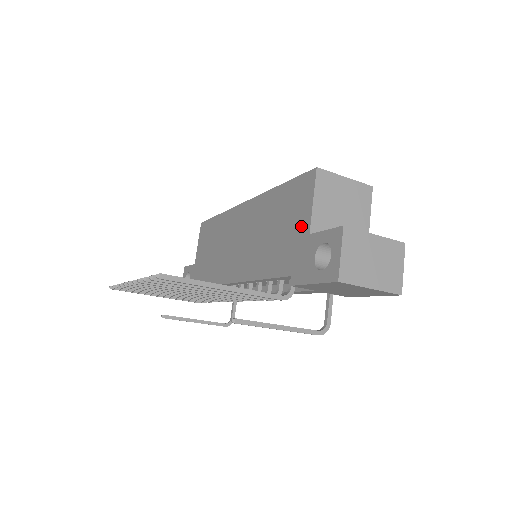
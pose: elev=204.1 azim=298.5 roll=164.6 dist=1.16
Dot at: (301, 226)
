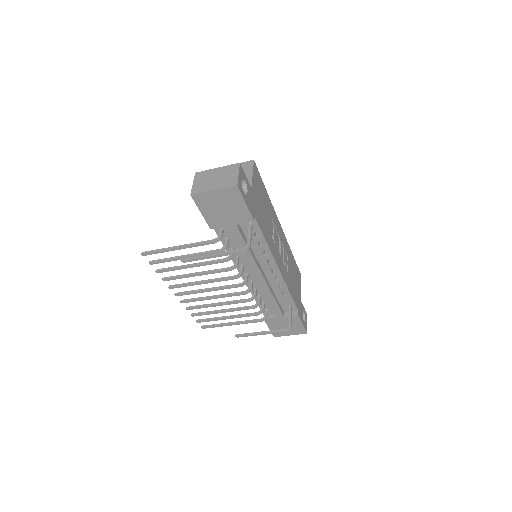
Dot at: occluded
